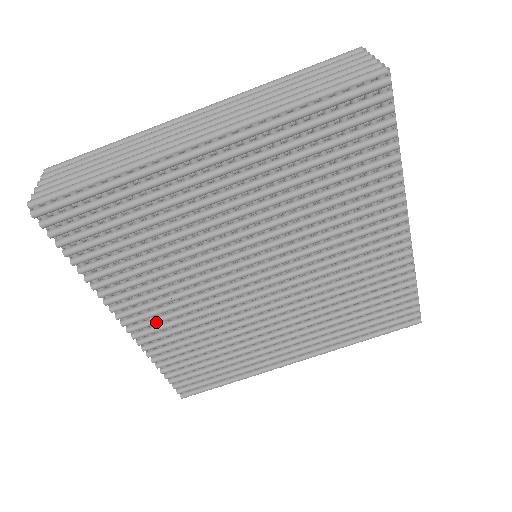
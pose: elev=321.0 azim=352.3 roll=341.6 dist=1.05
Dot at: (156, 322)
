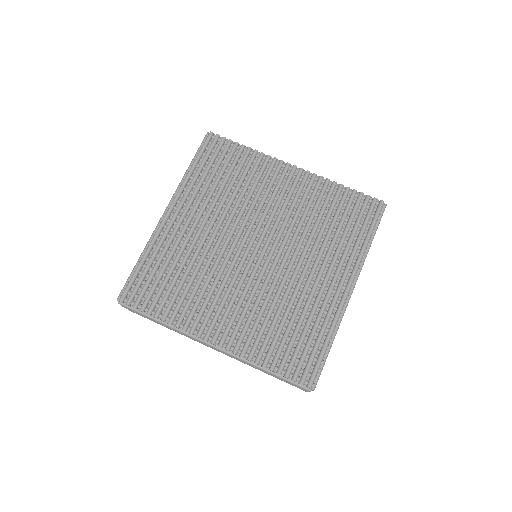
Dot at: (229, 325)
